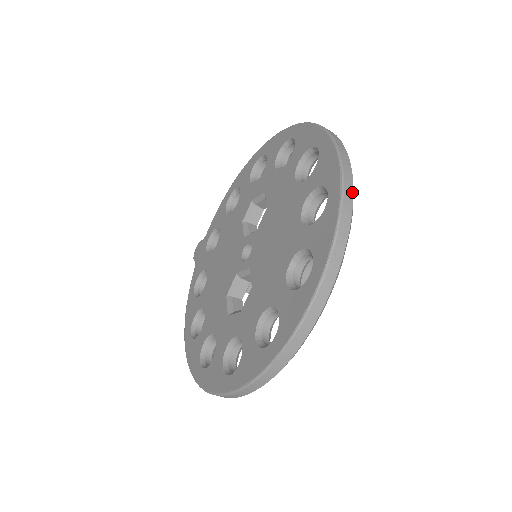
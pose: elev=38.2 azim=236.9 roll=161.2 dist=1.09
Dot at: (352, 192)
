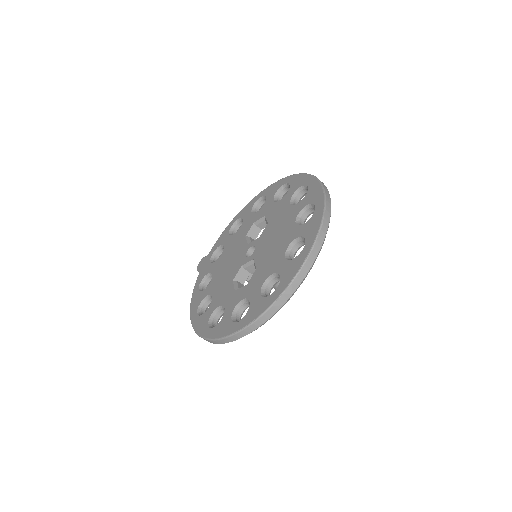
Dot at: (330, 206)
